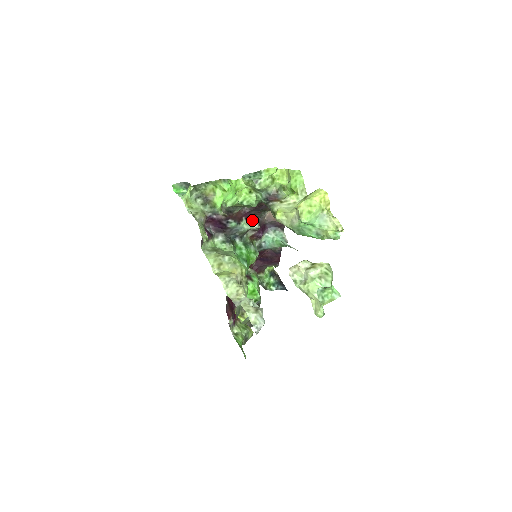
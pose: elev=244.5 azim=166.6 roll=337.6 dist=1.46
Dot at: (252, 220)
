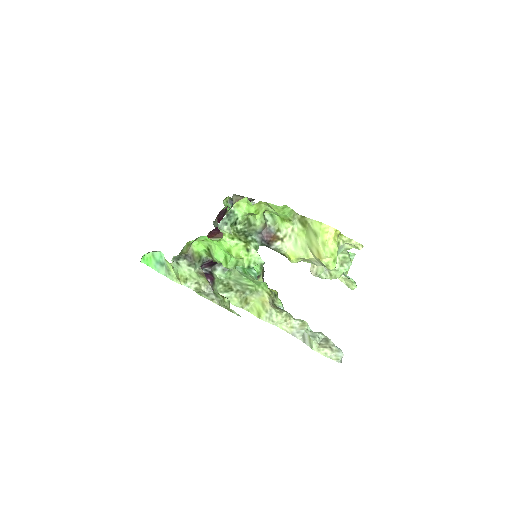
Dot at: occluded
